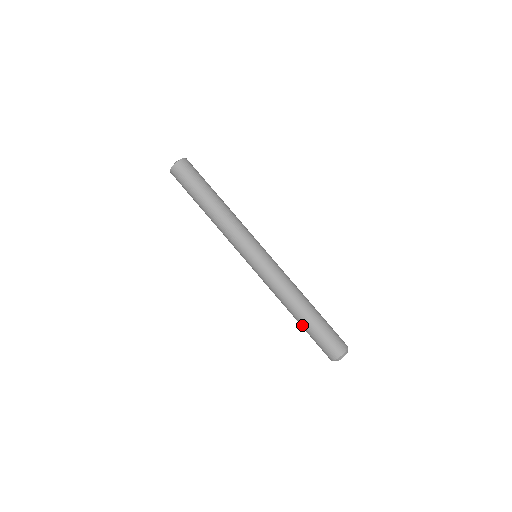
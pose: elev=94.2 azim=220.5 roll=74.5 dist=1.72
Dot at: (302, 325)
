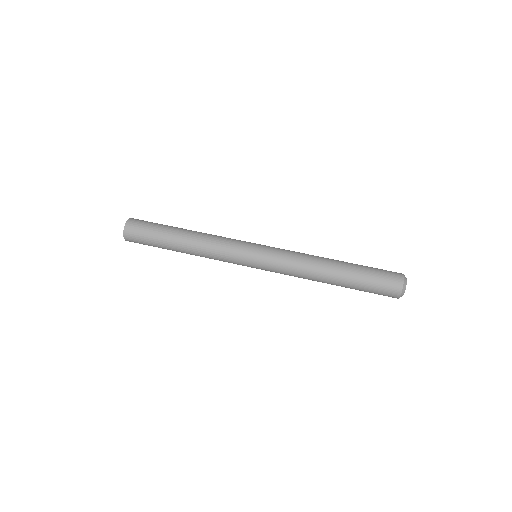
Dot at: (347, 278)
